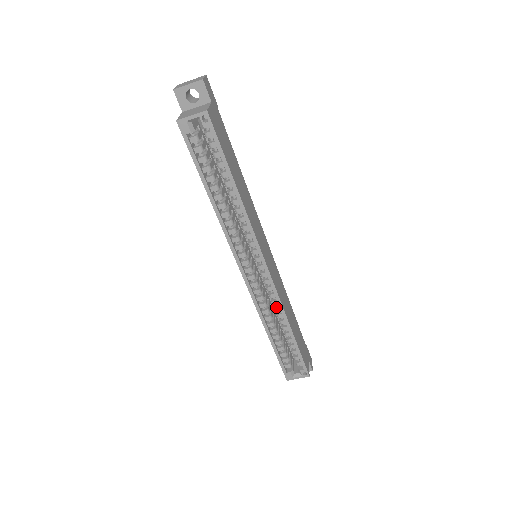
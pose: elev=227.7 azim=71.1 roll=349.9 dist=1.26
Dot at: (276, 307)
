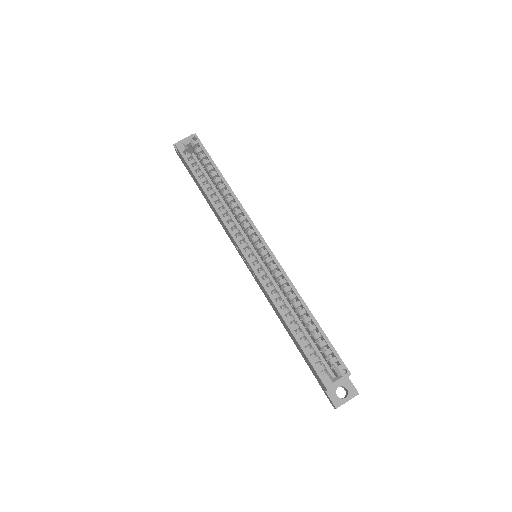
Dot at: (285, 287)
